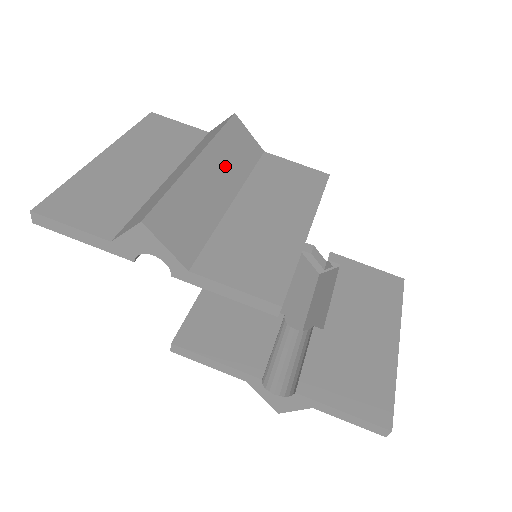
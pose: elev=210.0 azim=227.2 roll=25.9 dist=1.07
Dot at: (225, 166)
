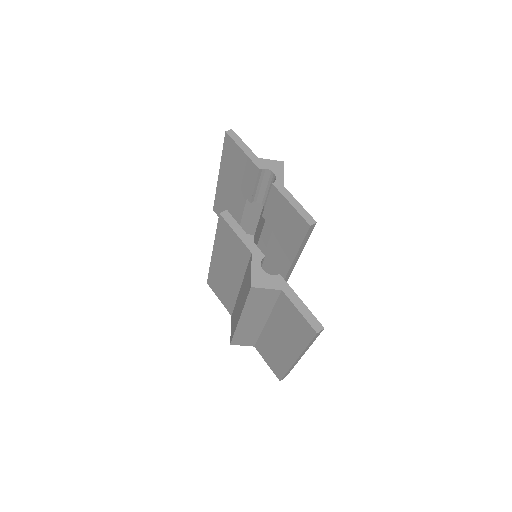
Dot at: occluded
